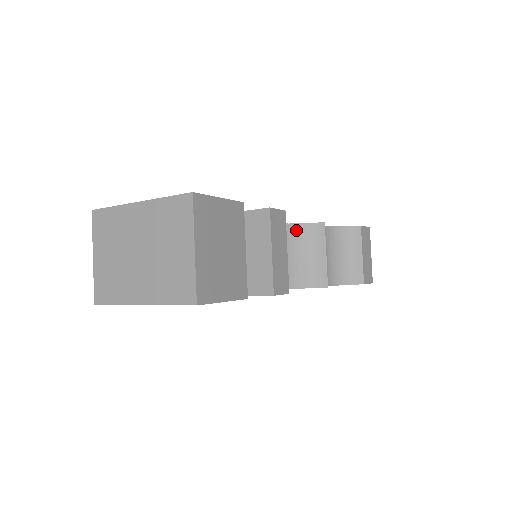
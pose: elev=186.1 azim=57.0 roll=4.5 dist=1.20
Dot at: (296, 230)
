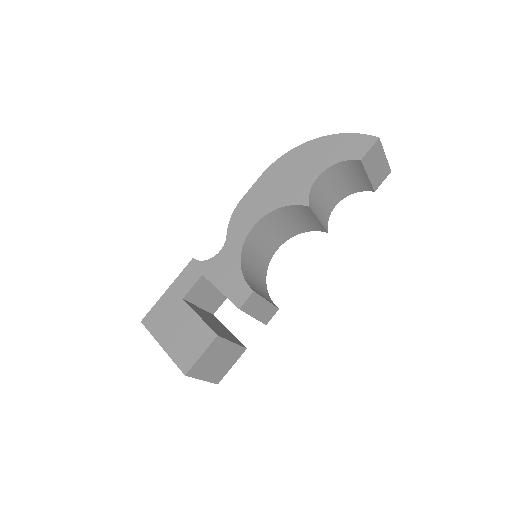
Dot at: (287, 209)
